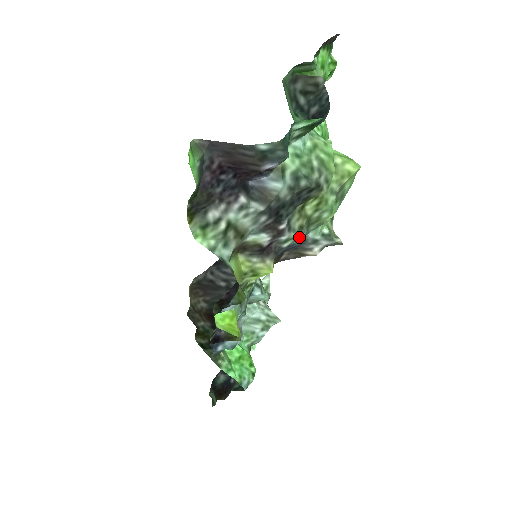
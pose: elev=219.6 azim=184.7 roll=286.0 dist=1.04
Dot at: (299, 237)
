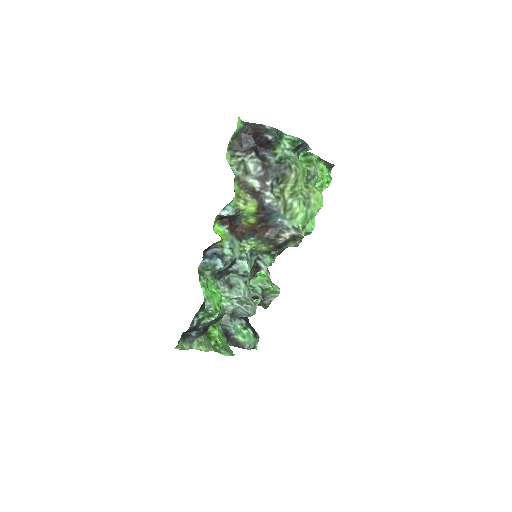
Dot at: (276, 202)
